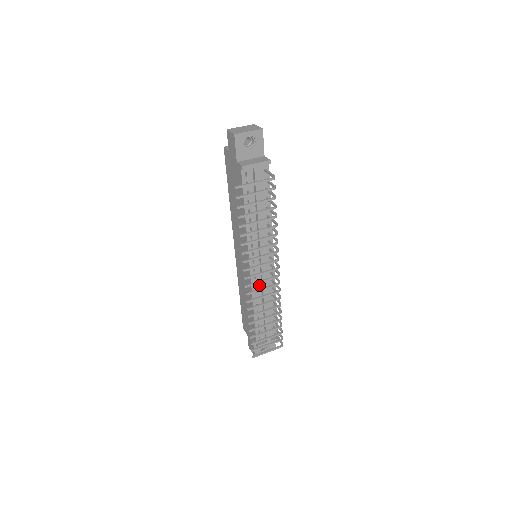
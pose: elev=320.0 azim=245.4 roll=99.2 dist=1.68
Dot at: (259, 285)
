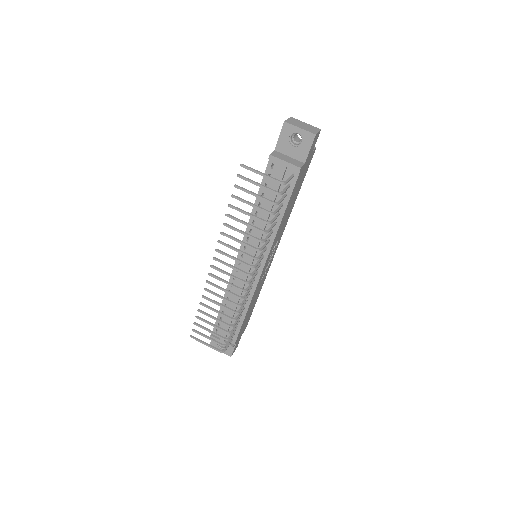
Dot at: (238, 282)
